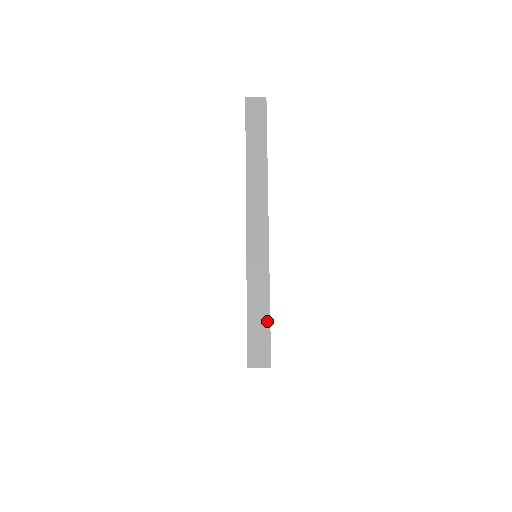
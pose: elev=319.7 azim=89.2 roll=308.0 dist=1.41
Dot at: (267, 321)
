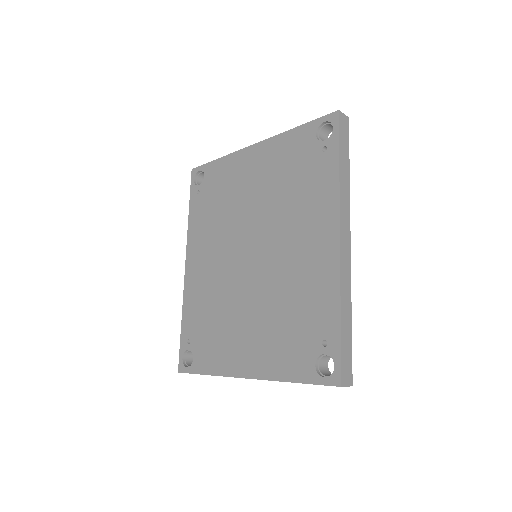
Dot at: occluded
